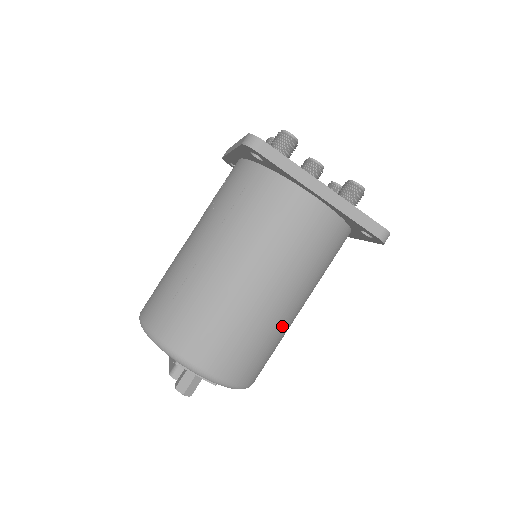
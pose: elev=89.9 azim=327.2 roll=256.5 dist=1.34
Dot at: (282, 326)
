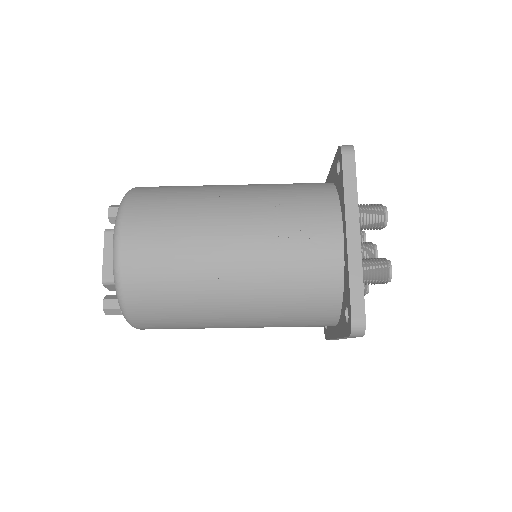
Dot at: occluded
